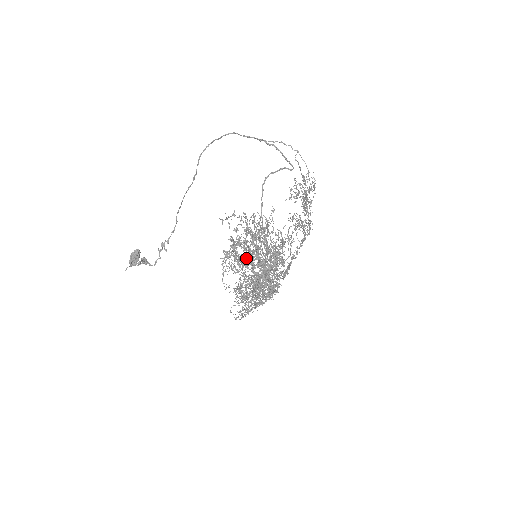
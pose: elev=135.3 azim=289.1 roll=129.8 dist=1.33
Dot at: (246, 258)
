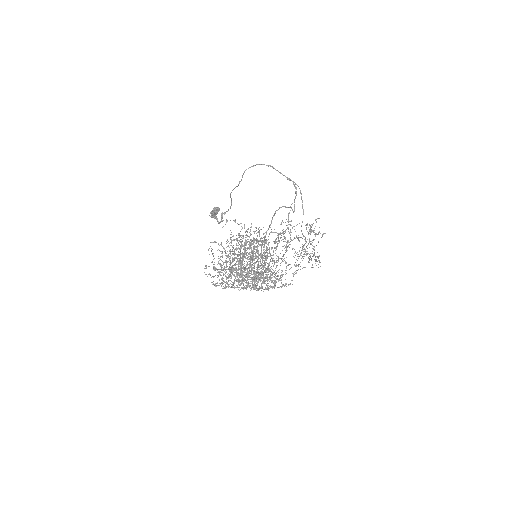
Dot at: occluded
